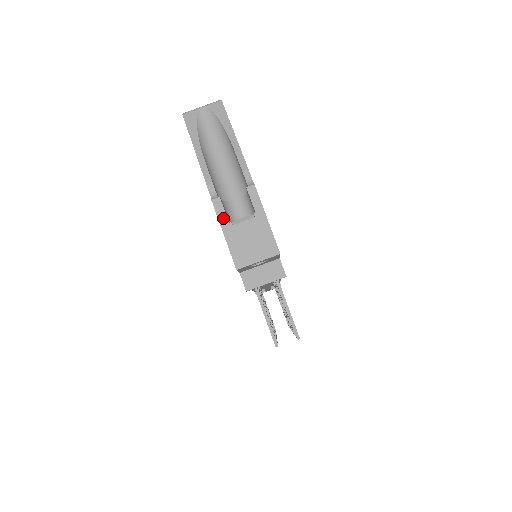
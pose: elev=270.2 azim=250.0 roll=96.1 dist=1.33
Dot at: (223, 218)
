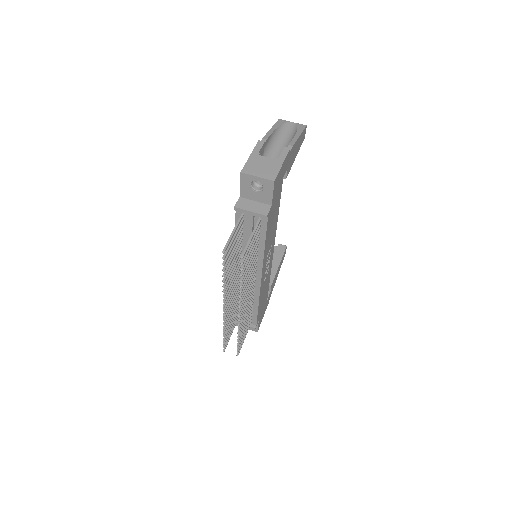
Dot at: (257, 150)
